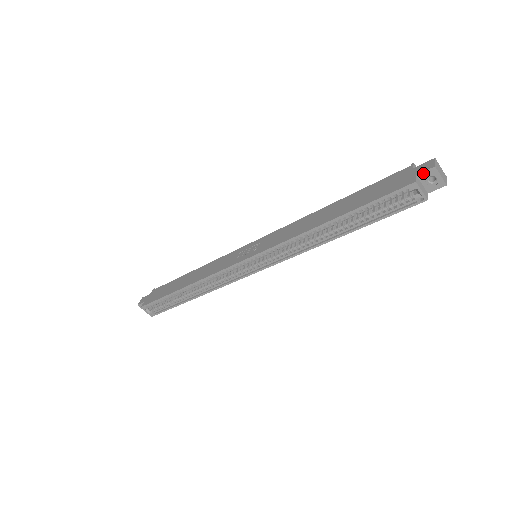
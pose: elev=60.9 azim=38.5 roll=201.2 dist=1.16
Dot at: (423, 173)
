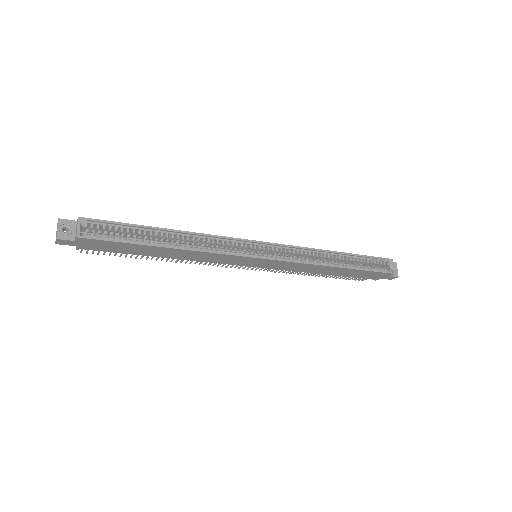
Dot at: occluded
